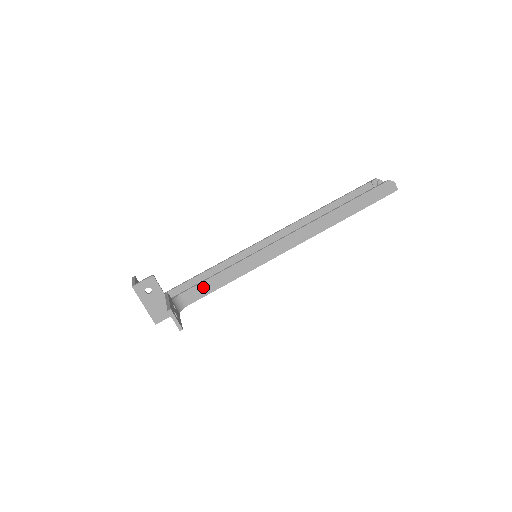
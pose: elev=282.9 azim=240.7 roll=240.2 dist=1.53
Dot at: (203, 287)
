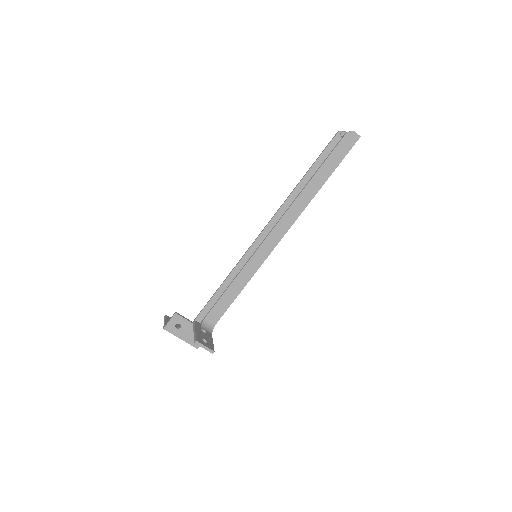
Dot at: (222, 303)
